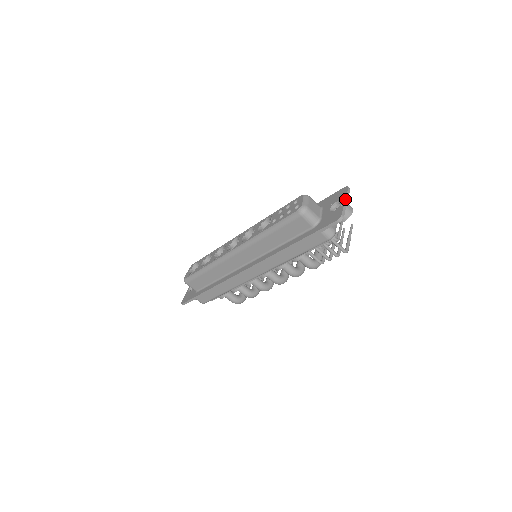
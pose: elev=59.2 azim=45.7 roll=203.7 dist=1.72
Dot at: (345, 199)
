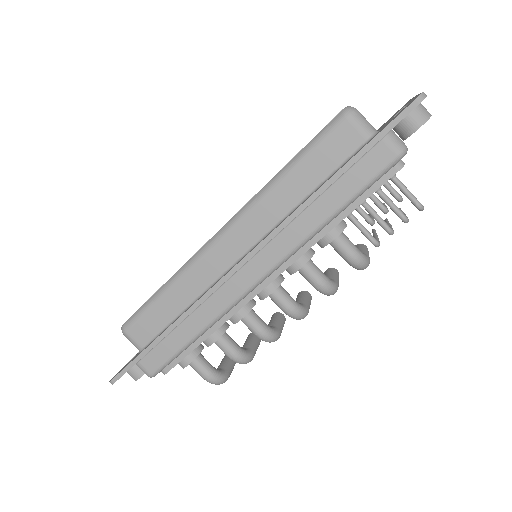
Dot at: (416, 95)
